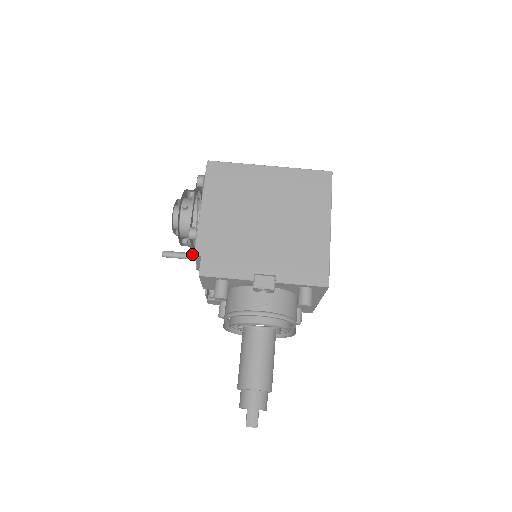
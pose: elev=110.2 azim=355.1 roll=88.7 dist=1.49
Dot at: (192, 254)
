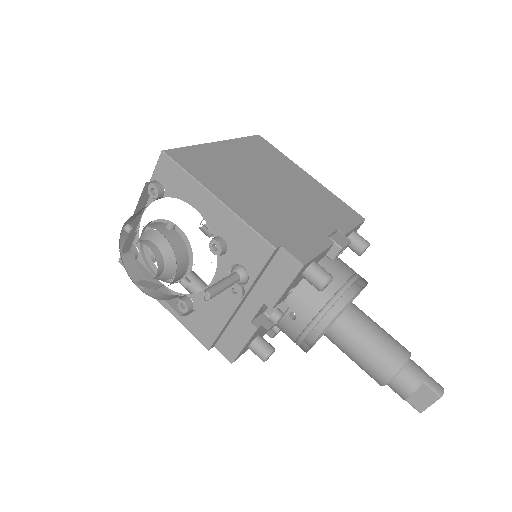
Dot at: (234, 274)
